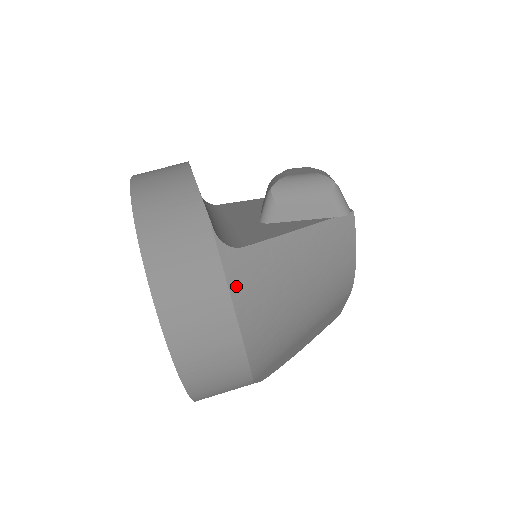
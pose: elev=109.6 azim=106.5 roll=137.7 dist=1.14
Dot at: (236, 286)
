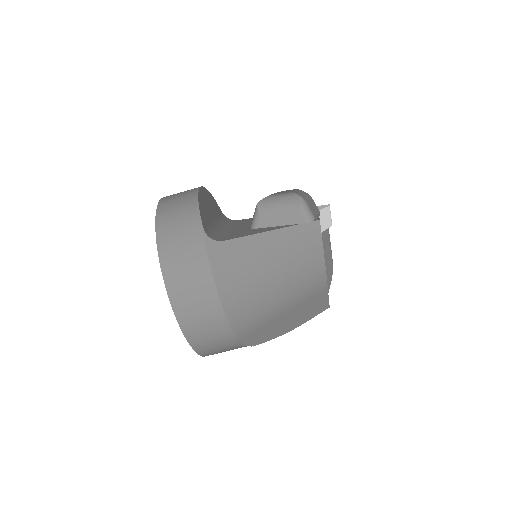
Dot at: (216, 266)
